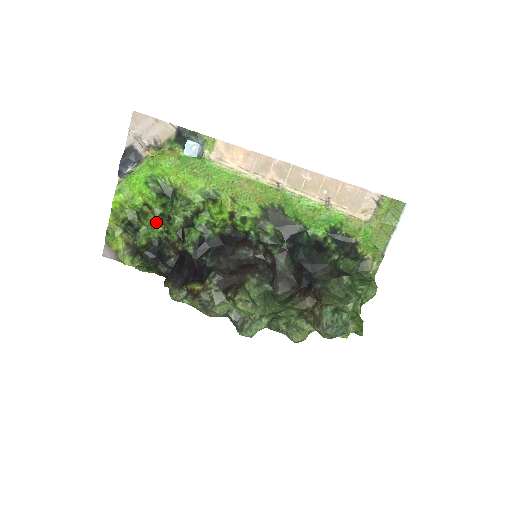
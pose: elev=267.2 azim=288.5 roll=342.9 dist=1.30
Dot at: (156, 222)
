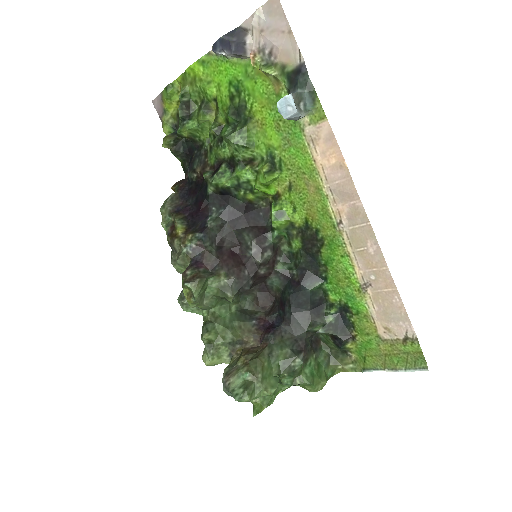
Dot at: (210, 128)
